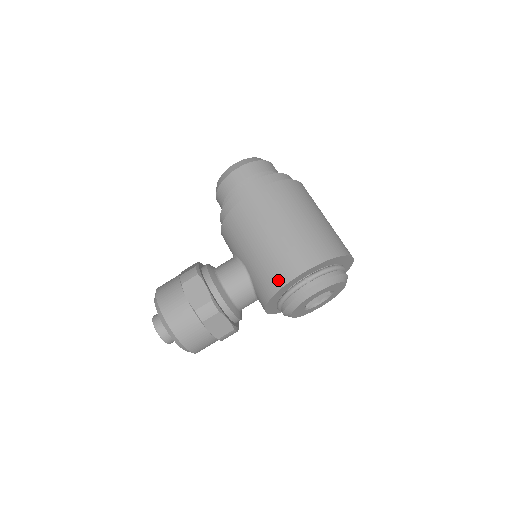
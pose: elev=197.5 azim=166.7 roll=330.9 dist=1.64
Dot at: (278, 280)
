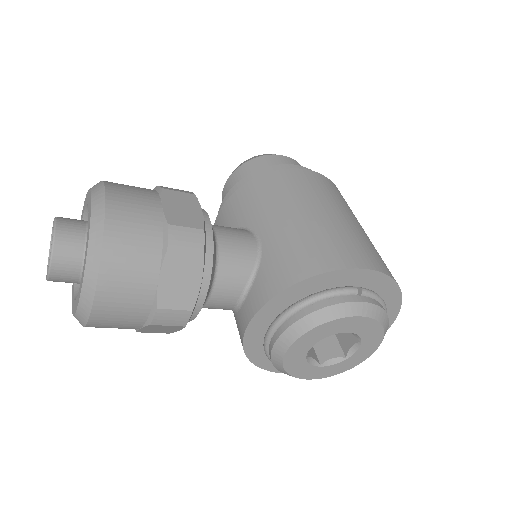
Dot at: (325, 260)
